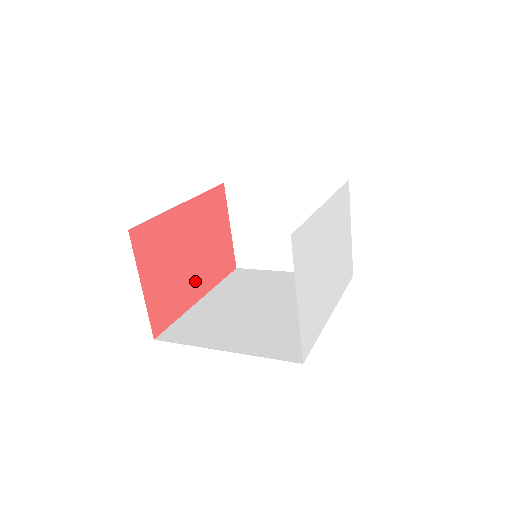
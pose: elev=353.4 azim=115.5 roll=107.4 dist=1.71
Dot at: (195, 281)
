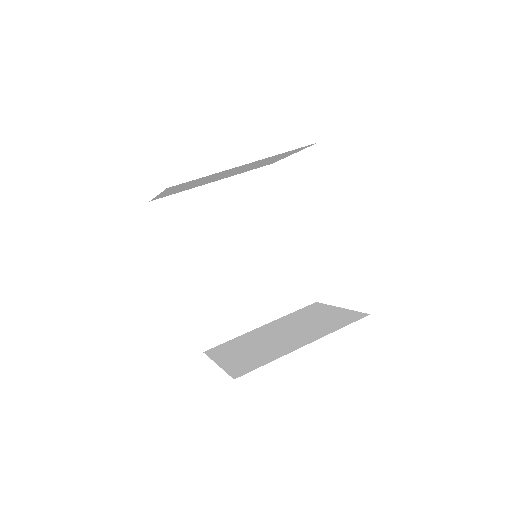
Dot at: occluded
